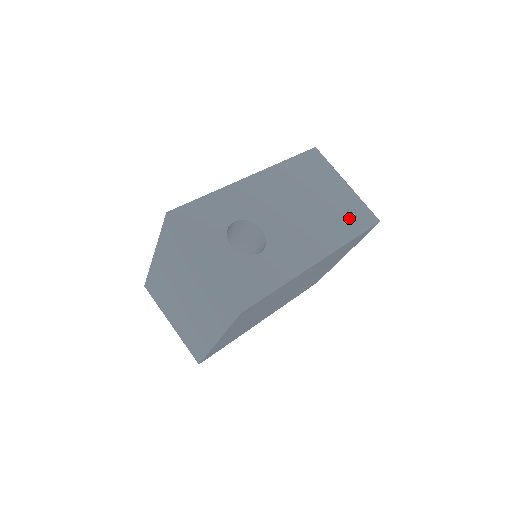
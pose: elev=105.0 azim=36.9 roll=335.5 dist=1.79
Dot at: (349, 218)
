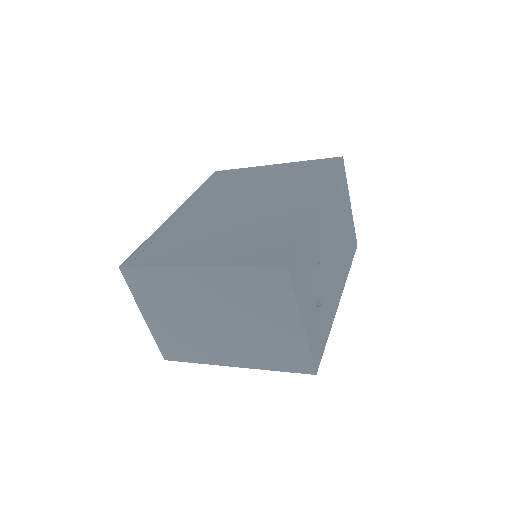
Dot at: (350, 245)
